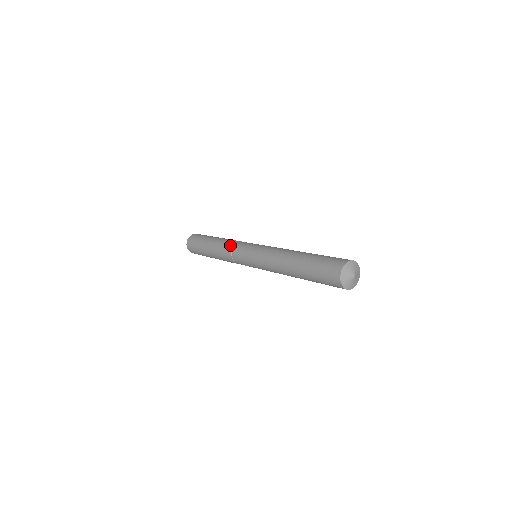
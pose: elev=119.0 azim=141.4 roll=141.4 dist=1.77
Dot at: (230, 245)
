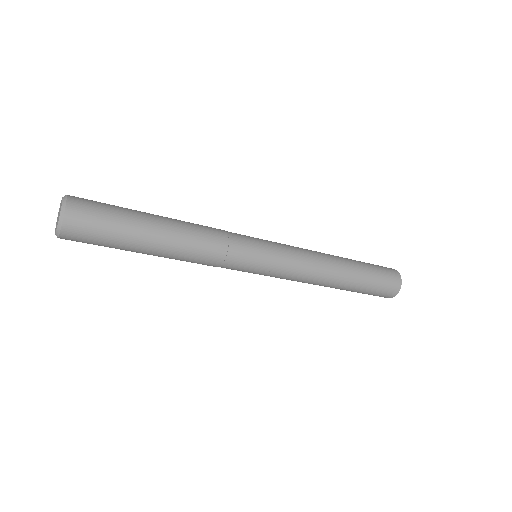
Dot at: (215, 260)
